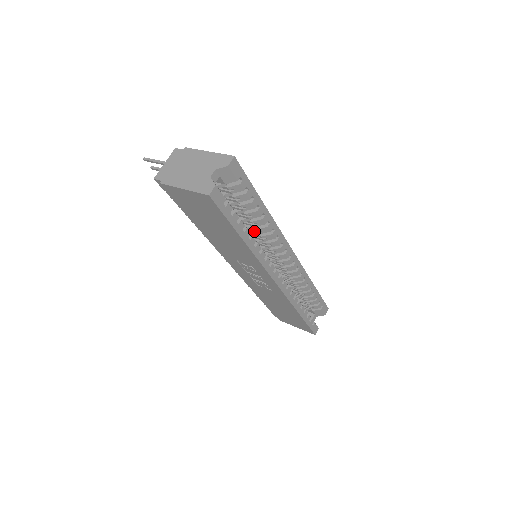
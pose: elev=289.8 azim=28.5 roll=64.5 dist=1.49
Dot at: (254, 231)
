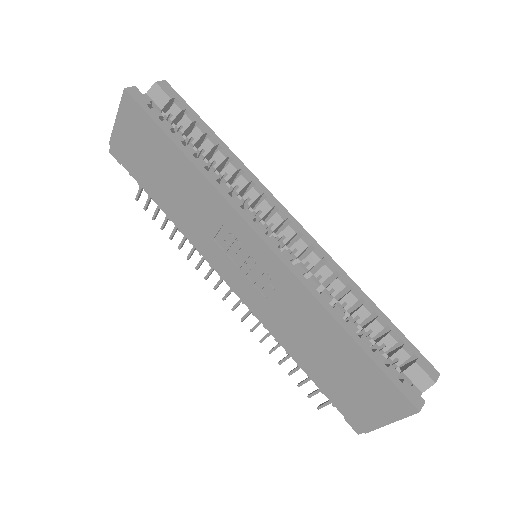
Dot at: (221, 183)
